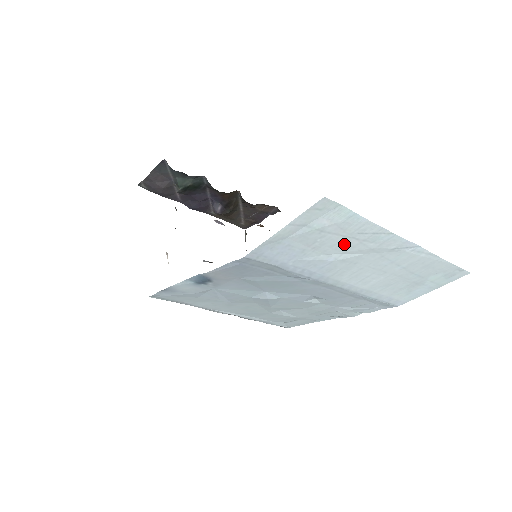
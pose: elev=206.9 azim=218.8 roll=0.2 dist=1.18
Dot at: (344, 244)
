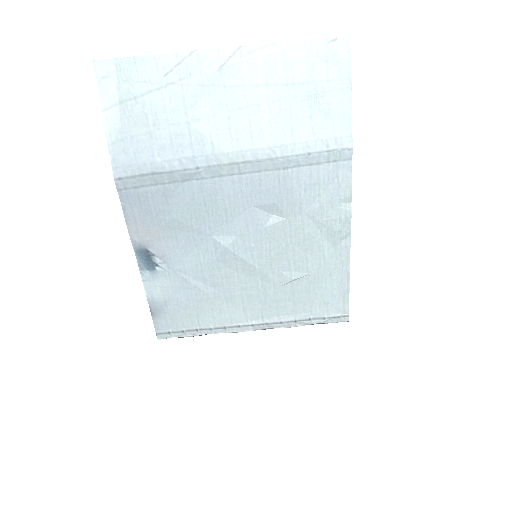
Dot at: (171, 99)
